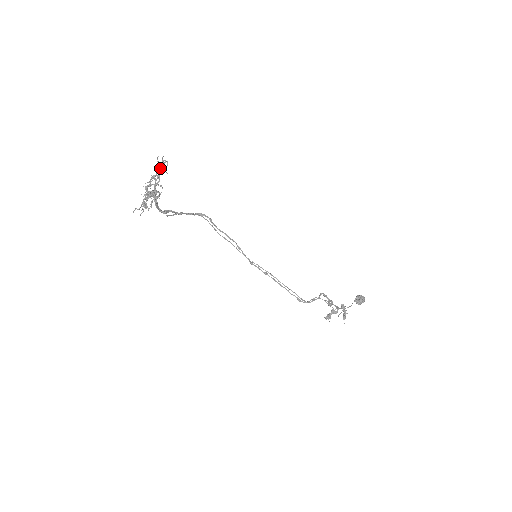
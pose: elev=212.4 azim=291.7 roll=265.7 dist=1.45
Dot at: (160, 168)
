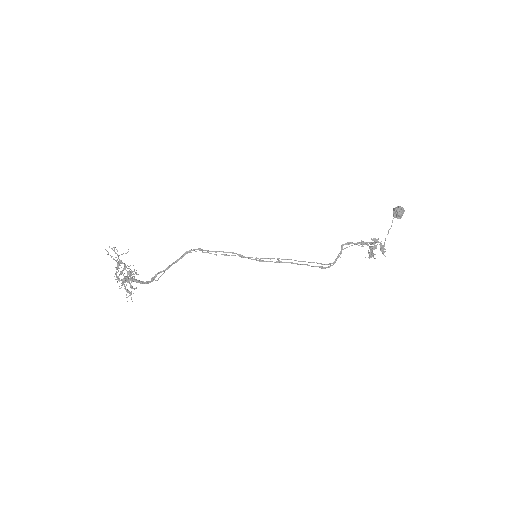
Dot at: occluded
